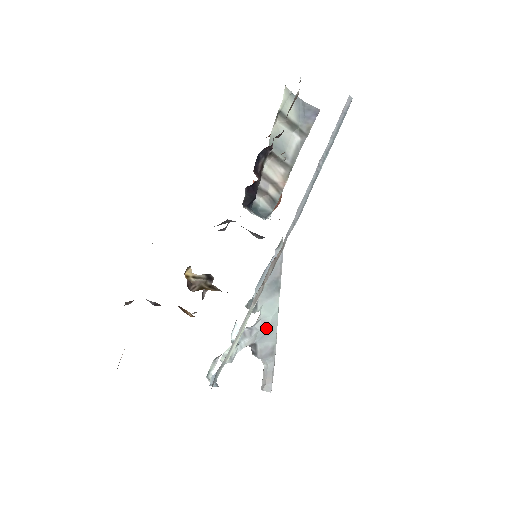
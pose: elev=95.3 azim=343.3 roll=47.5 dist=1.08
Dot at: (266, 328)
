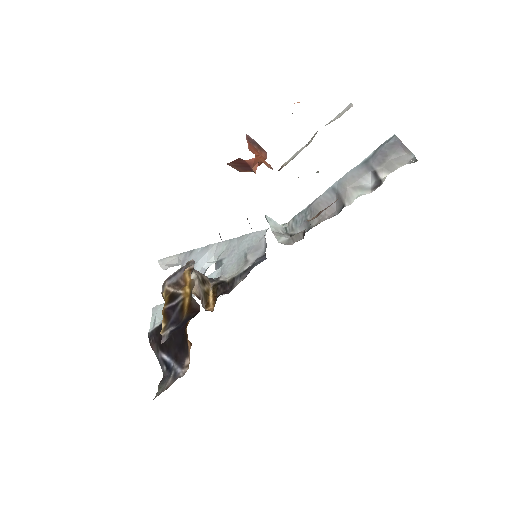
Dot at: occluded
